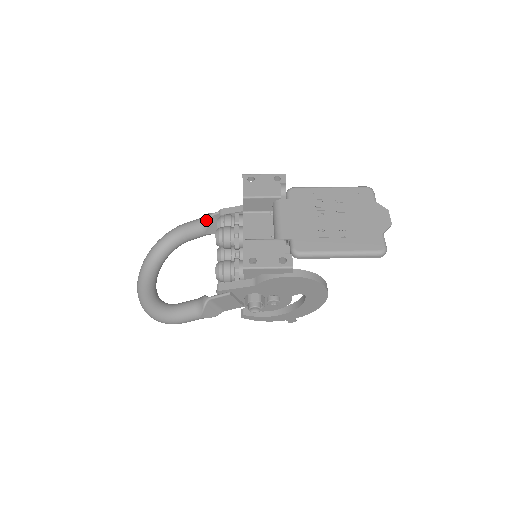
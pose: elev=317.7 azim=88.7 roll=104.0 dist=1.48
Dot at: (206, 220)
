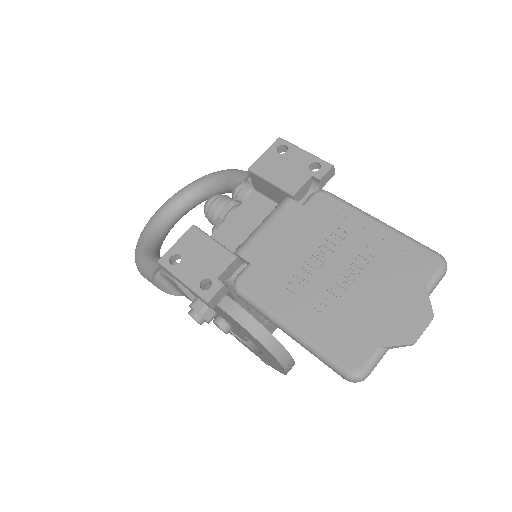
Dot at: (247, 178)
